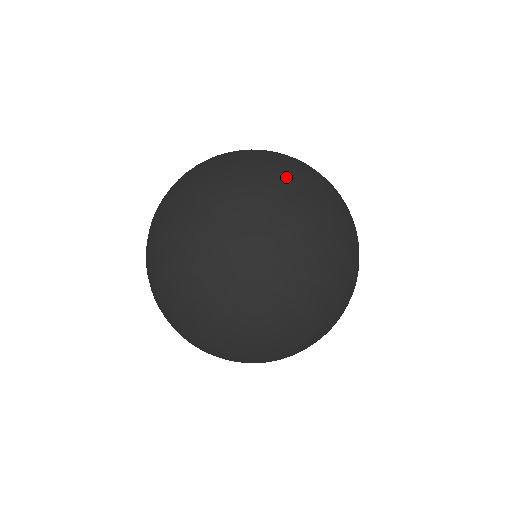
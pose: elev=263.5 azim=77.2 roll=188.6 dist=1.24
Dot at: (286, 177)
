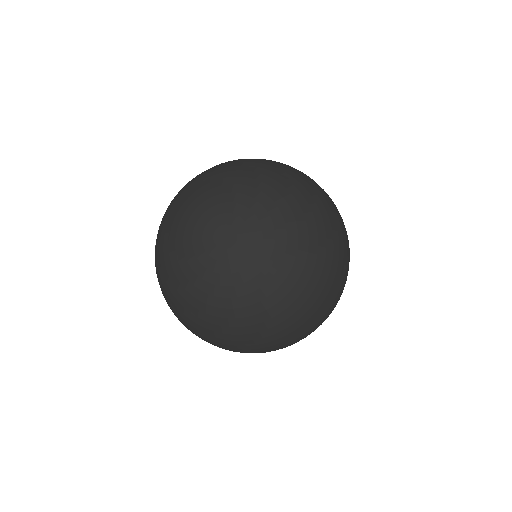
Dot at: (245, 161)
